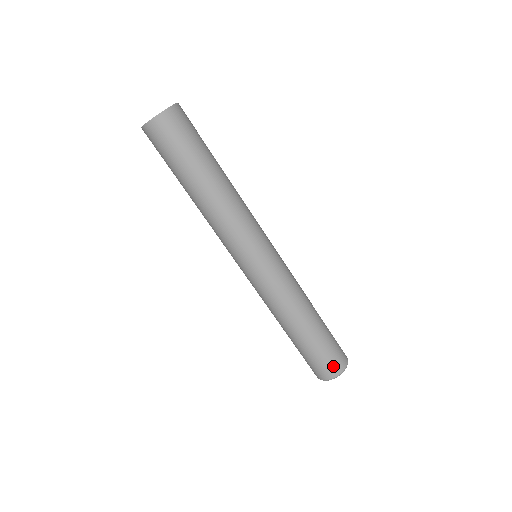
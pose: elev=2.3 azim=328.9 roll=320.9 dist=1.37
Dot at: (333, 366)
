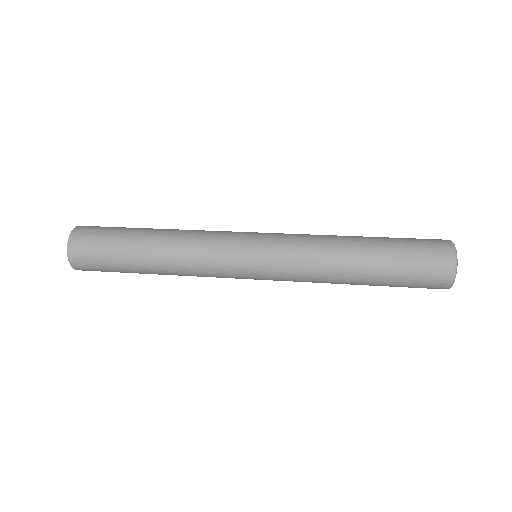
Dot at: (436, 275)
